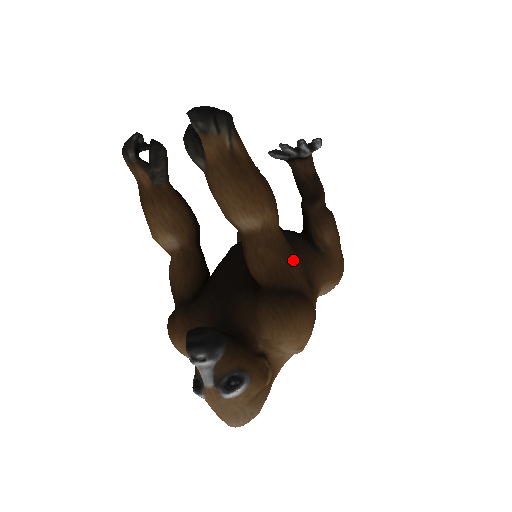
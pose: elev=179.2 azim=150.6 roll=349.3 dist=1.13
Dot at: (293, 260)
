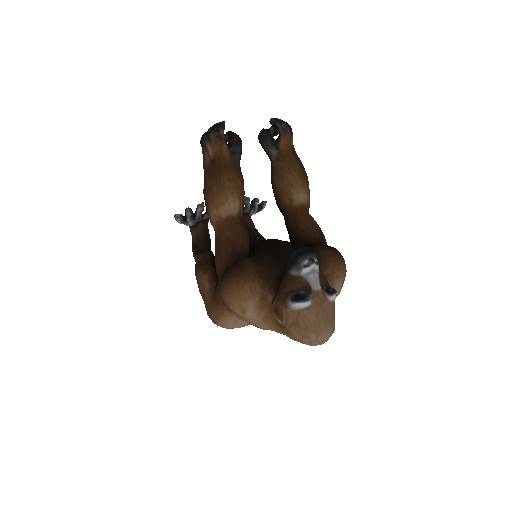
Dot at: occluded
